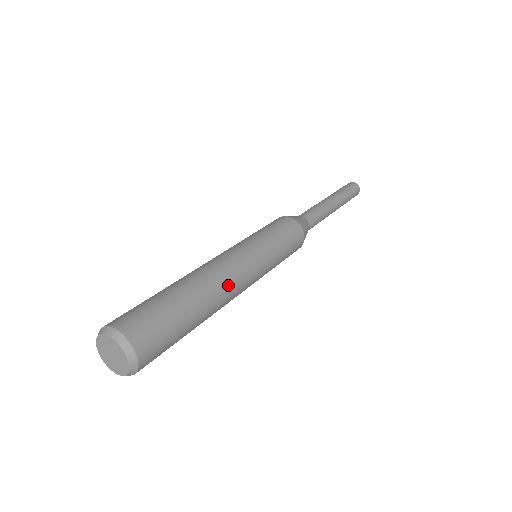
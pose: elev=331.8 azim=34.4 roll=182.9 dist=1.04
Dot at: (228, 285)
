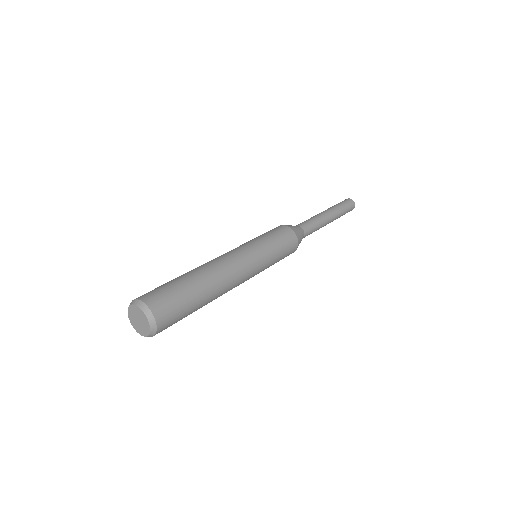
Dot at: (230, 282)
